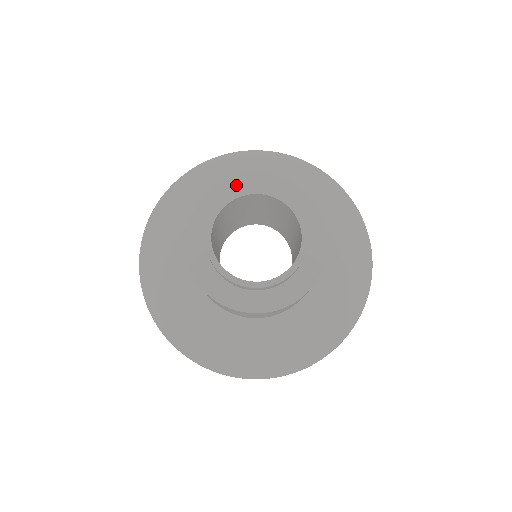
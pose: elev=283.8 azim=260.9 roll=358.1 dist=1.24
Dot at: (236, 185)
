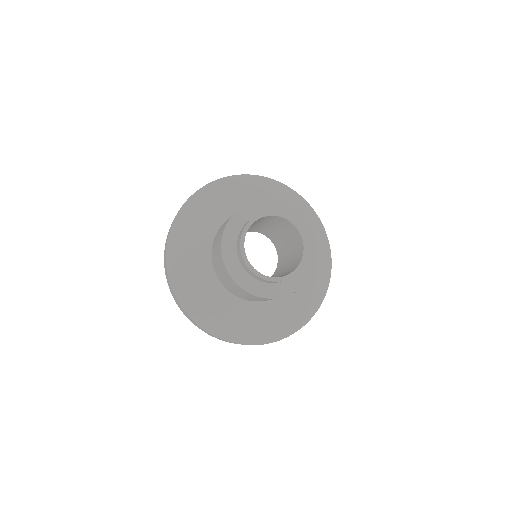
Dot at: (275, 206)
